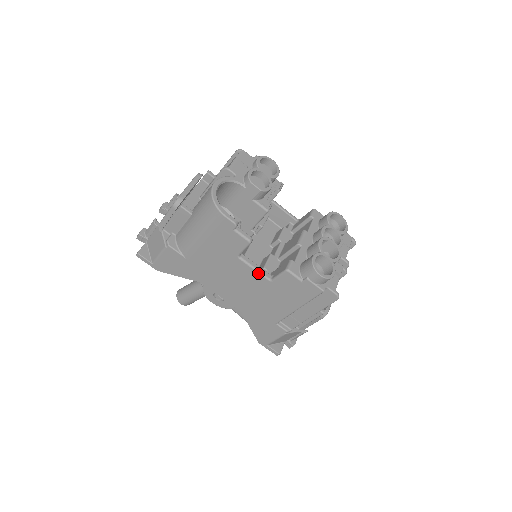
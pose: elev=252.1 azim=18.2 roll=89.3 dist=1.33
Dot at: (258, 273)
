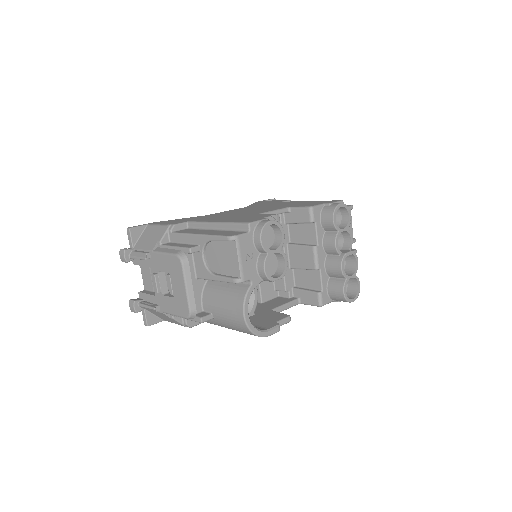
Dot at: occluded
